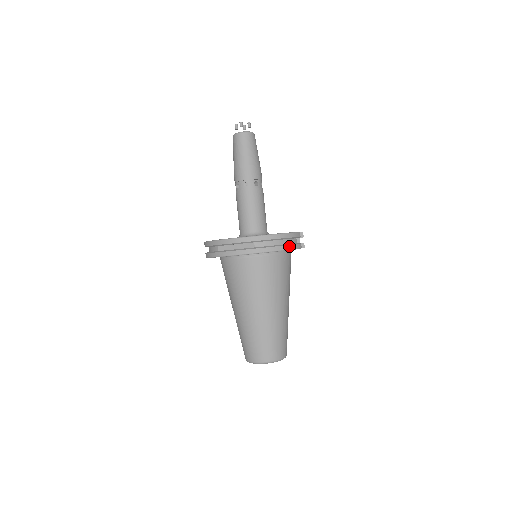
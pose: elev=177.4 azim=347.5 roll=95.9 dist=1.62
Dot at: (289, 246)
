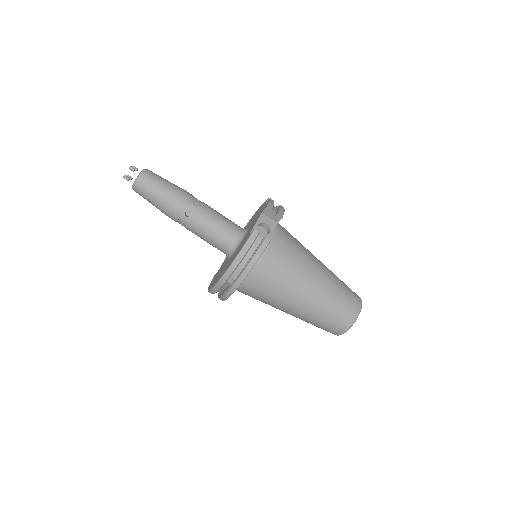
Dot at: (254, 258)
